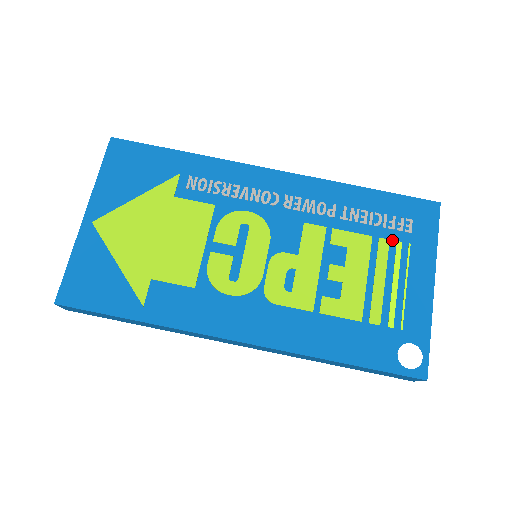
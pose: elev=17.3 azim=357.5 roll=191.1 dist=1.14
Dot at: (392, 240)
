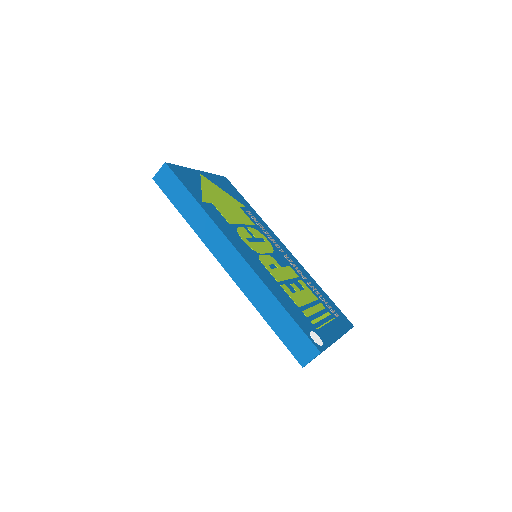
Dot at: (326, 309)
